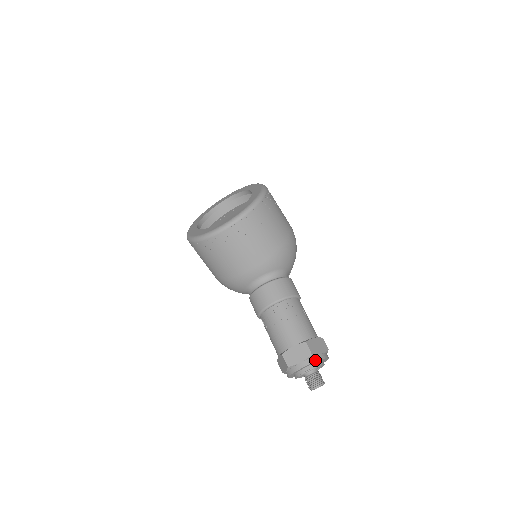
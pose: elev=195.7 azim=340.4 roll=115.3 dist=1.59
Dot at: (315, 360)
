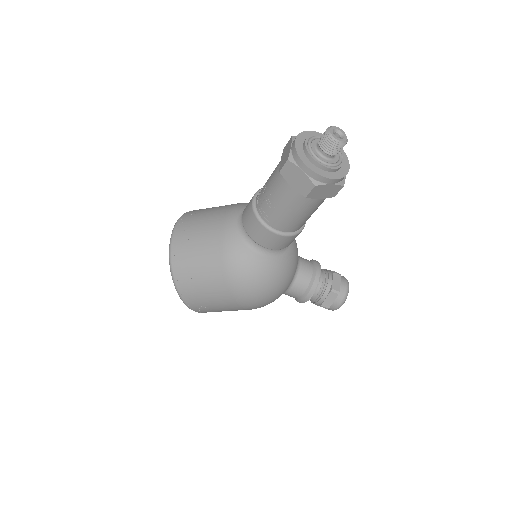
Dot at: (300, 134)
